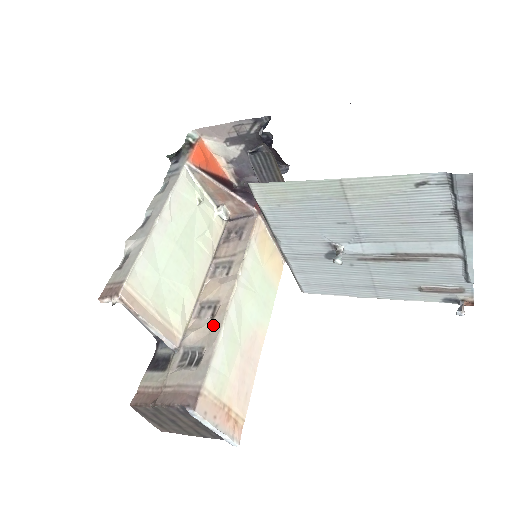
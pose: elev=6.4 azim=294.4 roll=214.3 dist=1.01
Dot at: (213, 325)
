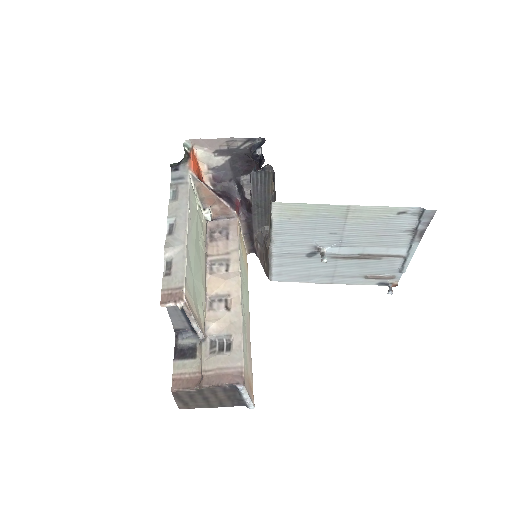
Dot at: (232, 316)
